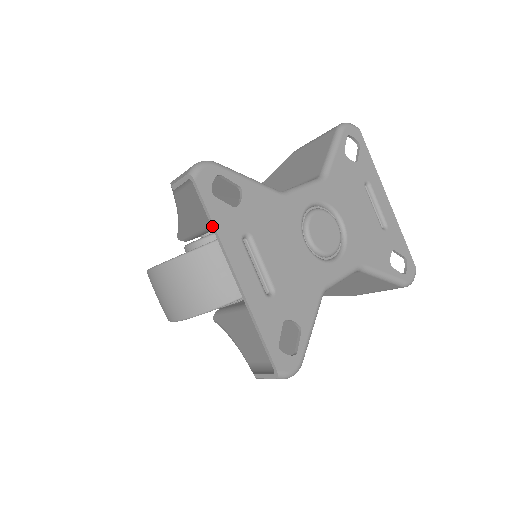
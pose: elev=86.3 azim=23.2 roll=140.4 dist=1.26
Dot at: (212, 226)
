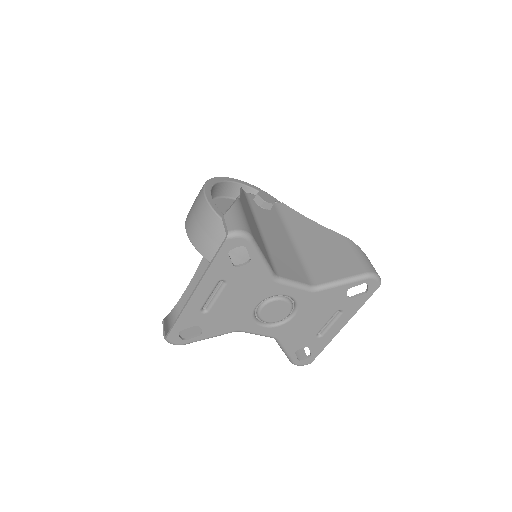
Dot at: (210, 264)
